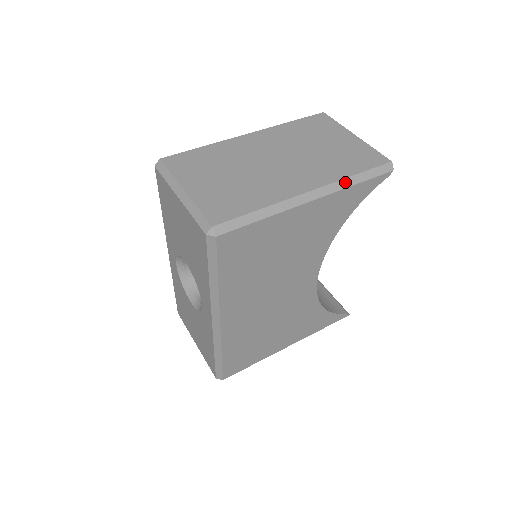
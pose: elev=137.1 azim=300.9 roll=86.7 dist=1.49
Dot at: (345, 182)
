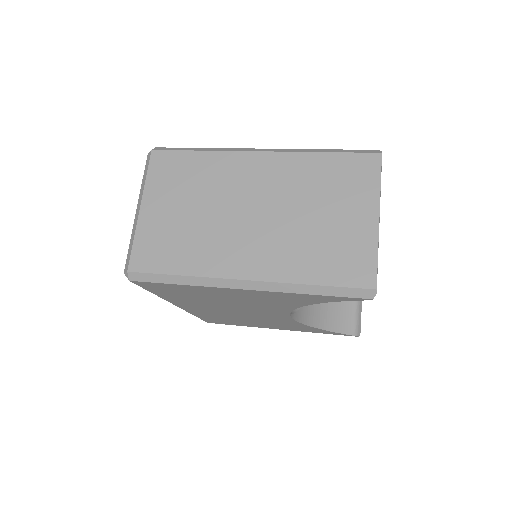
Dot at: (294, 287)
